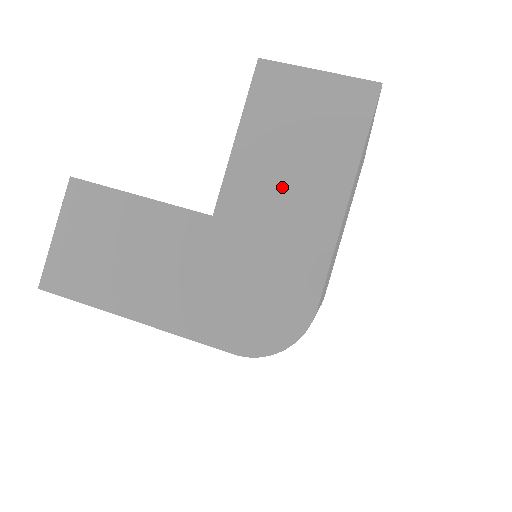
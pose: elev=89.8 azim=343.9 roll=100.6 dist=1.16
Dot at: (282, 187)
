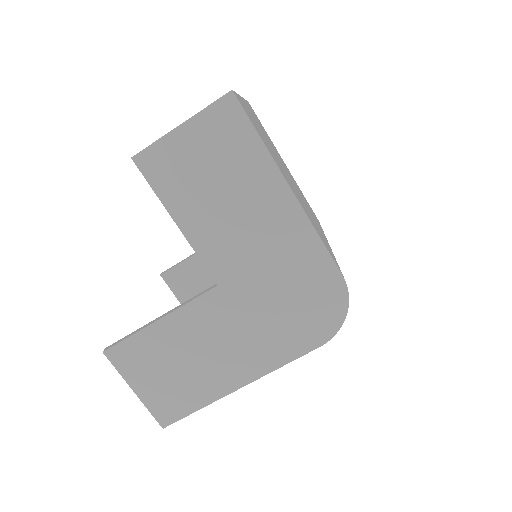
Dot at: (241, 225)
